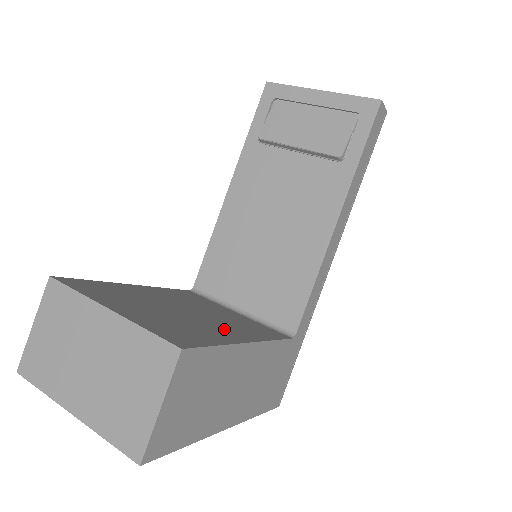
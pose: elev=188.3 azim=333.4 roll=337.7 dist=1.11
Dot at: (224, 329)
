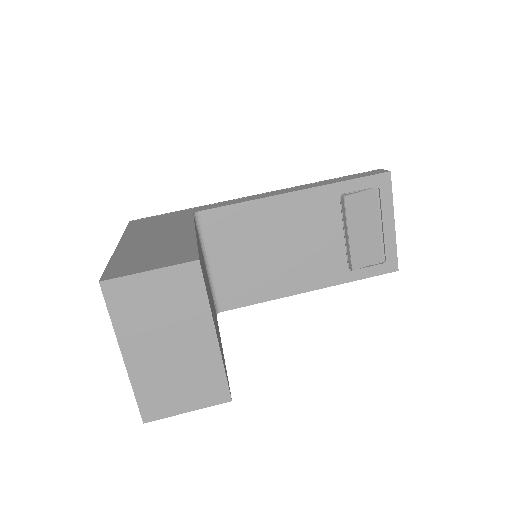
Dot at: occluded
